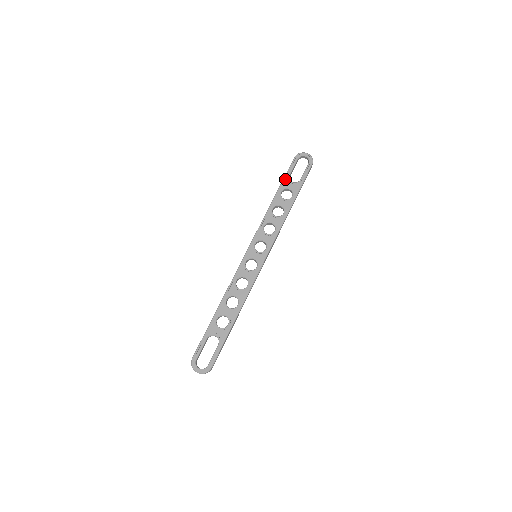
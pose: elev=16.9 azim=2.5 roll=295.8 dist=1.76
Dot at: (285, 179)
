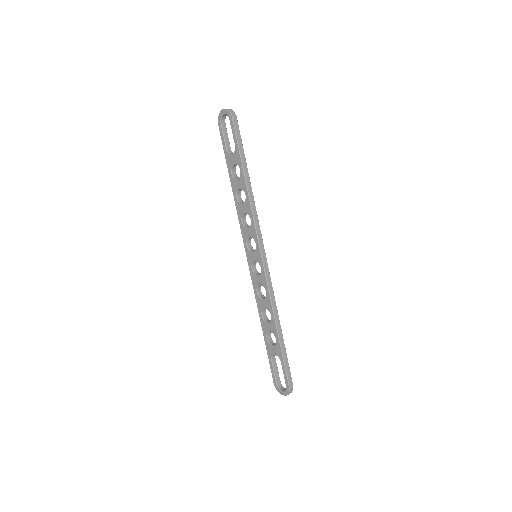
Dot at: (226, 157)
